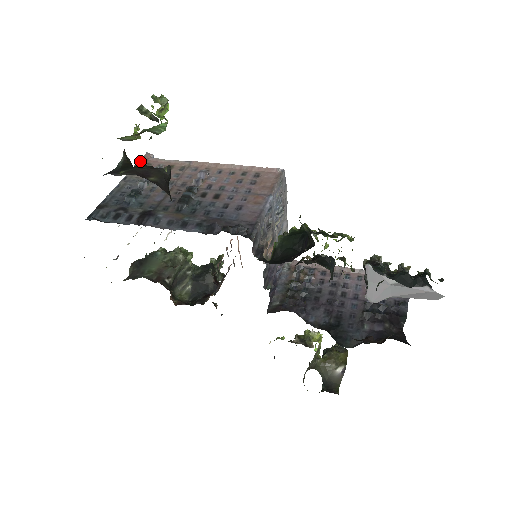
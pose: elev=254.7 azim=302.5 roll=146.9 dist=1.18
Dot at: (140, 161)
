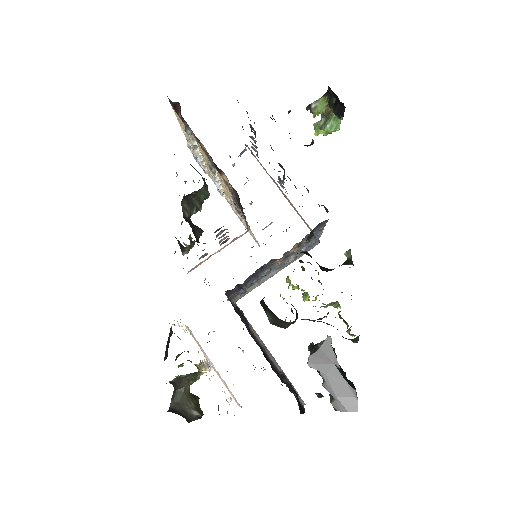
Dot at: occluded
